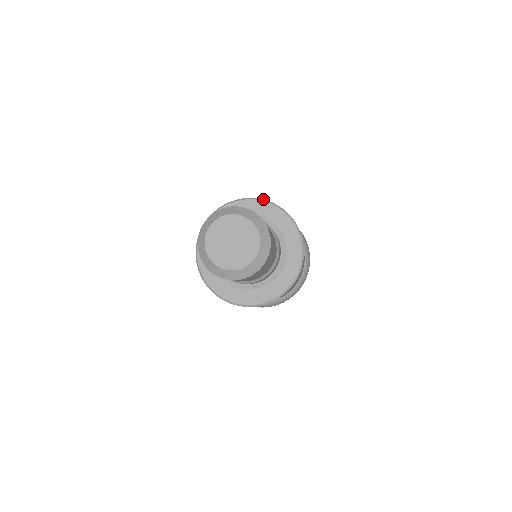
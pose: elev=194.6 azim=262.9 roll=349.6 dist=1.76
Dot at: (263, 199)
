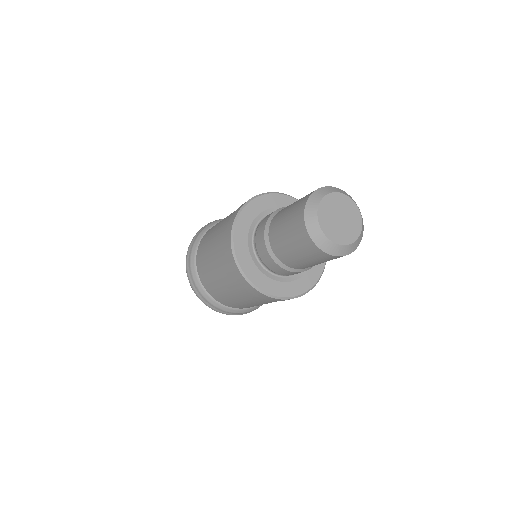
Dot at: occluded
